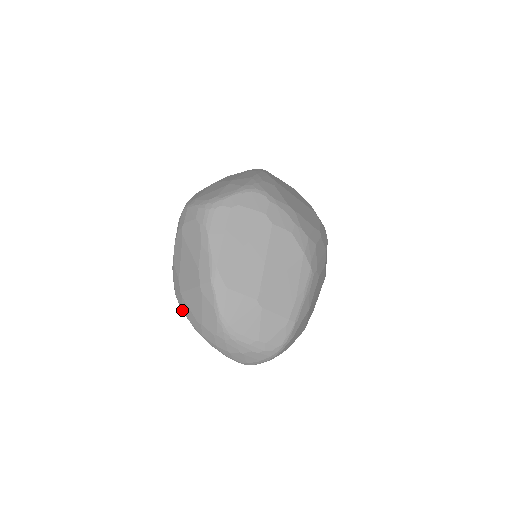
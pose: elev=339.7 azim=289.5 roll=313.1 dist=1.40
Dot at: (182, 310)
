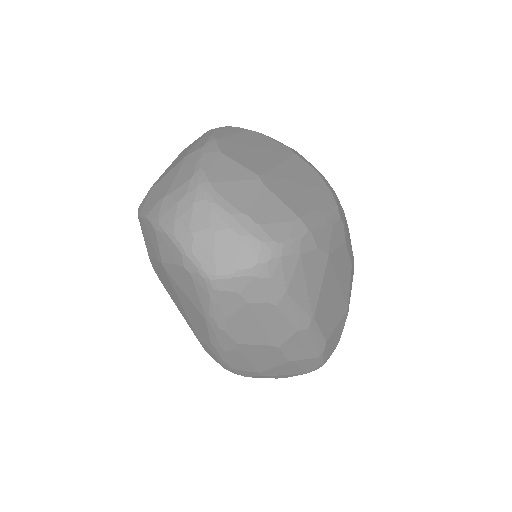
Dot at: (140, 212)
